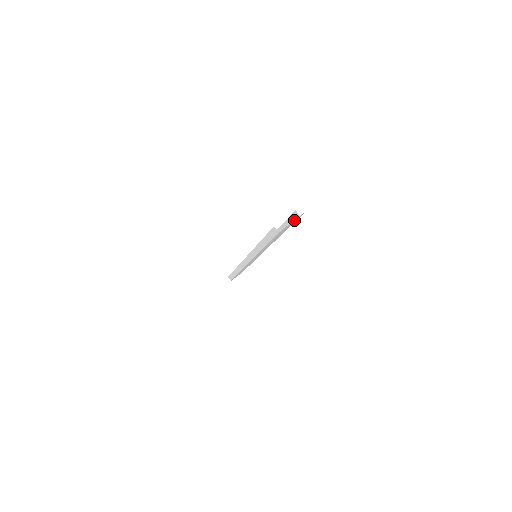
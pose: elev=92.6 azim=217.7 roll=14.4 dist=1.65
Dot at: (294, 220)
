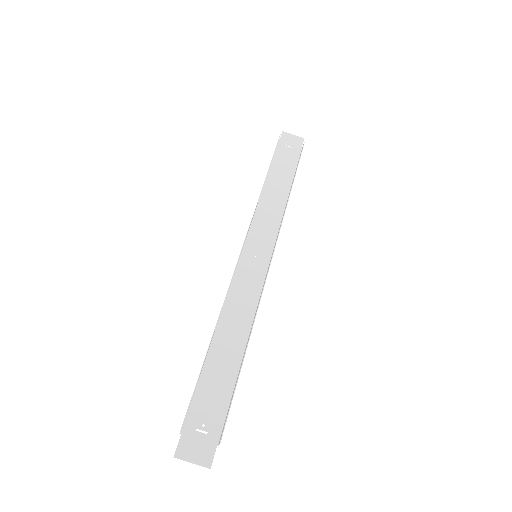
Dot at: (196, 458)
